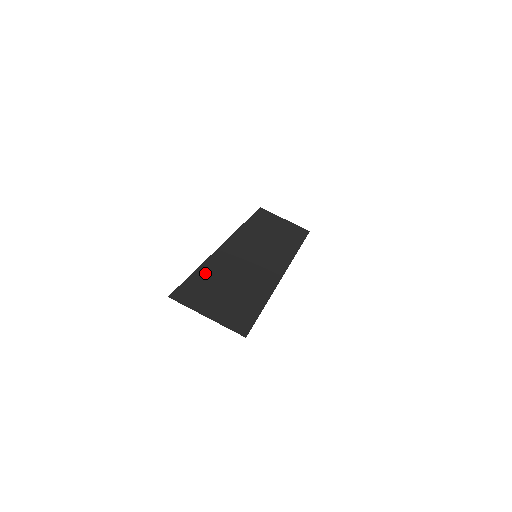
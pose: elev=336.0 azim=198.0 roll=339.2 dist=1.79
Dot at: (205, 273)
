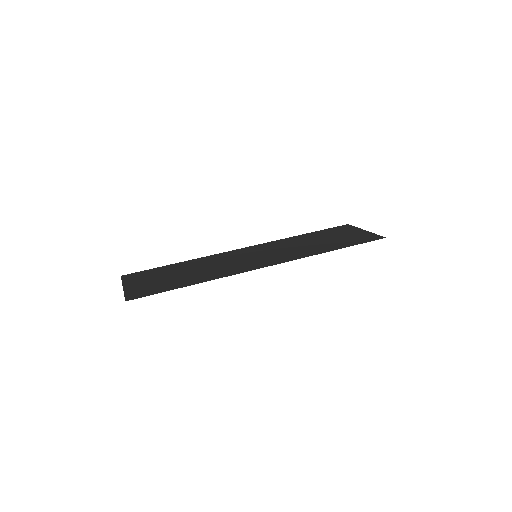
Dot at: (179, 265)
